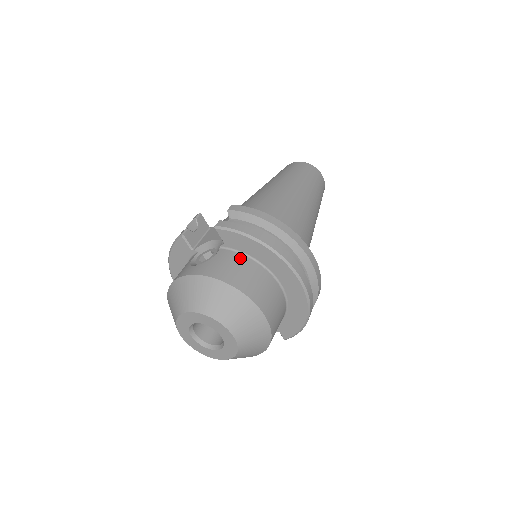
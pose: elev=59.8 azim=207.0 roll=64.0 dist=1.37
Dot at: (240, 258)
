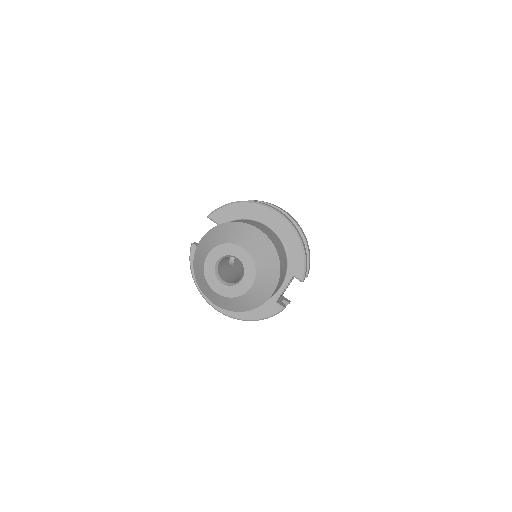
Dot at: occluded
